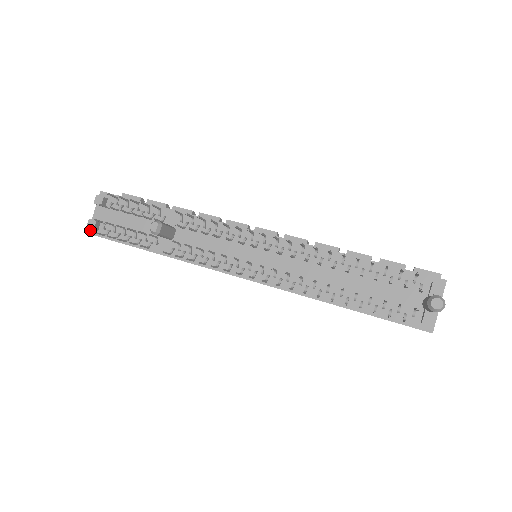
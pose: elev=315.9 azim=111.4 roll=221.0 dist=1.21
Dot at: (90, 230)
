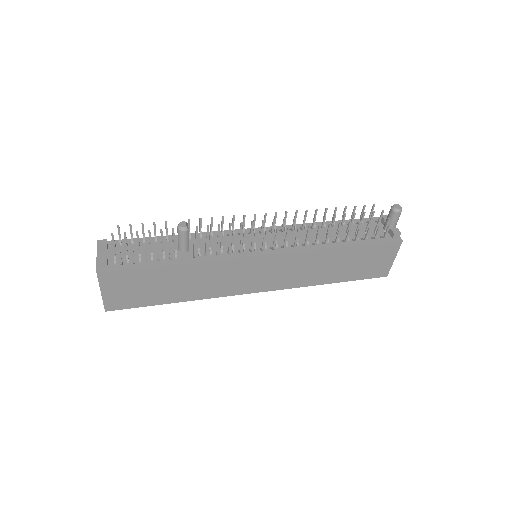
Dot at: (98, 269)
